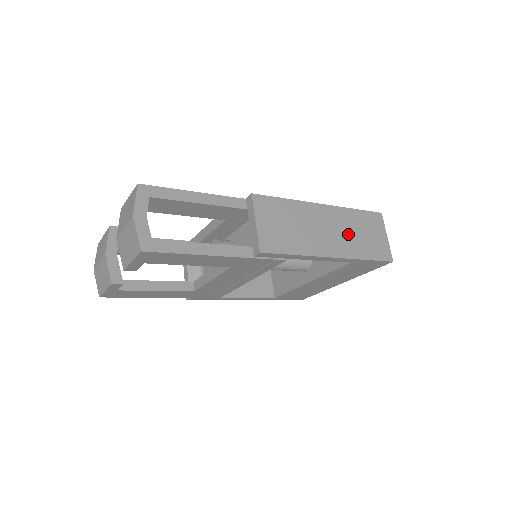
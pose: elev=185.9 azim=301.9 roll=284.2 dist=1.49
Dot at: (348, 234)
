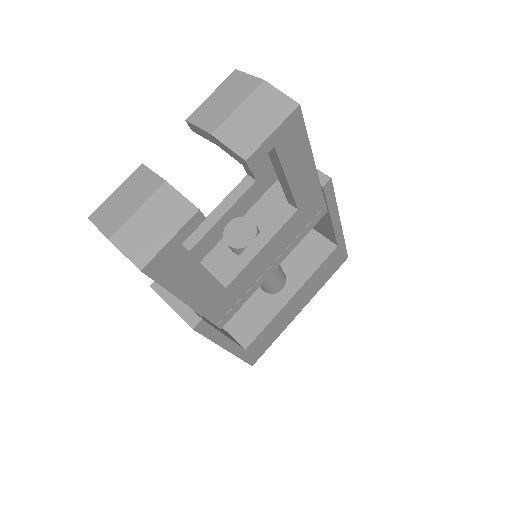
Dot at: occluded
